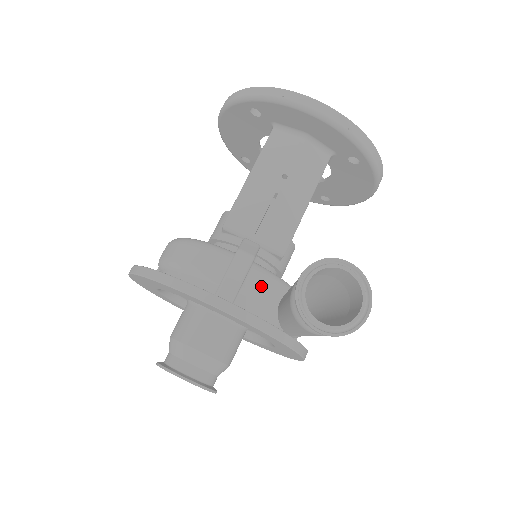
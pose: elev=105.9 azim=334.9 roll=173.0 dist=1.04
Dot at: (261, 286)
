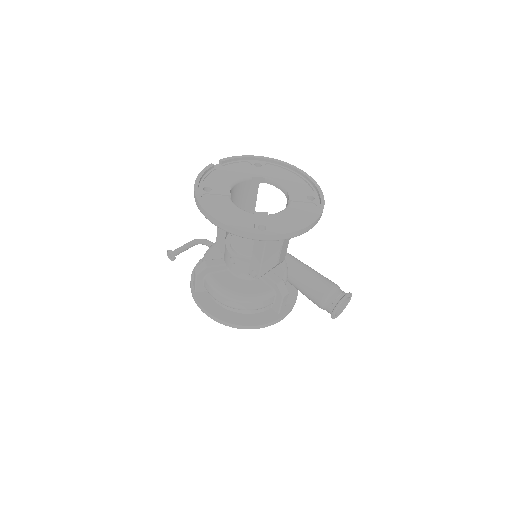
Dot at: occluded
